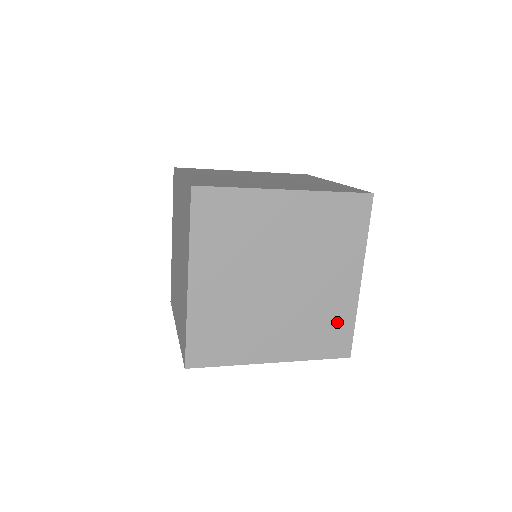
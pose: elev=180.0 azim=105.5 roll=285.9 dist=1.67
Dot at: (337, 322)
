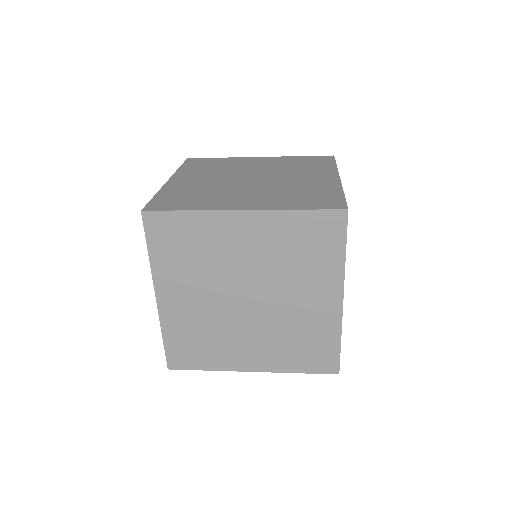
Dot at: (319, 340)
